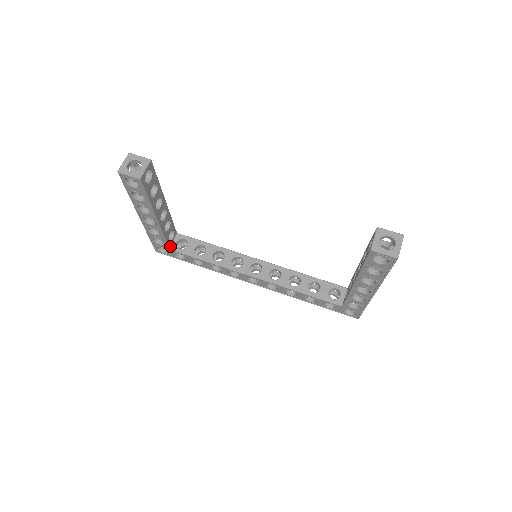
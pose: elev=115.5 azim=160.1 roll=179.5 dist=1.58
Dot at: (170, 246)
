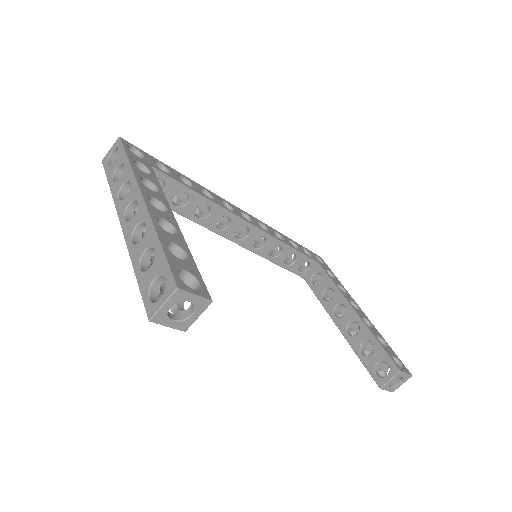
Dot at: occluded
